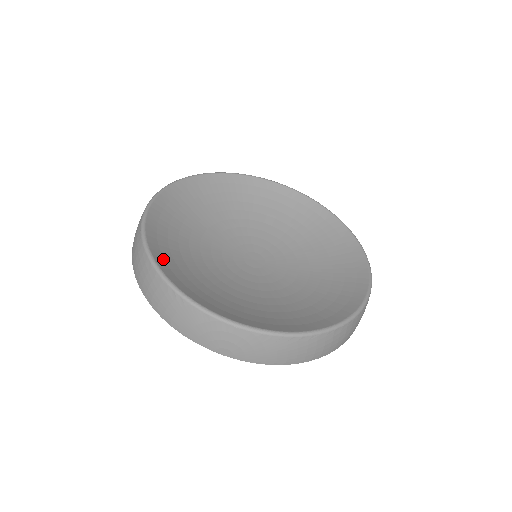
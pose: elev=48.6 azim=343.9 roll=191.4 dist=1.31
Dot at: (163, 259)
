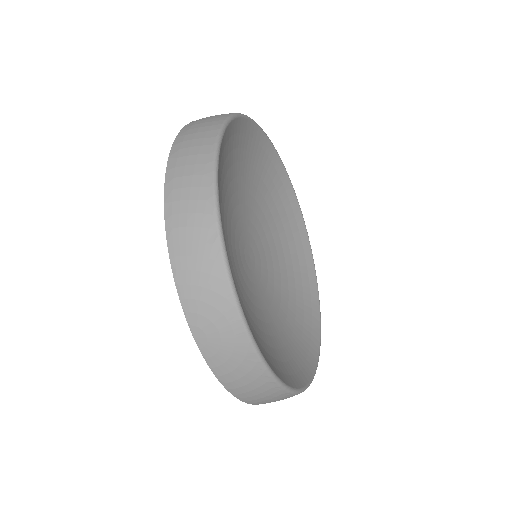
Dot at: occluded
